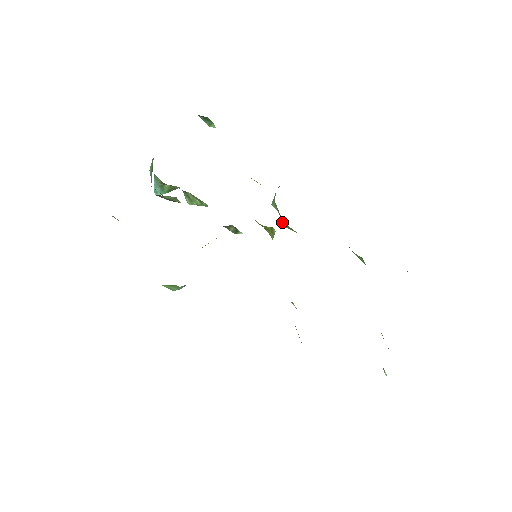
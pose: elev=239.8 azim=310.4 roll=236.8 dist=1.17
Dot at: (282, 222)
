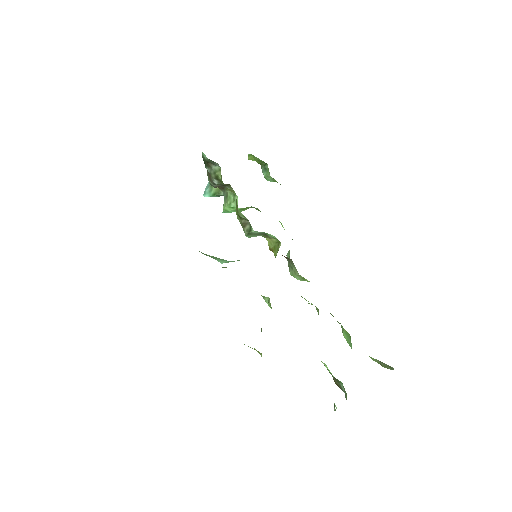
Dot at: (289, 264)
